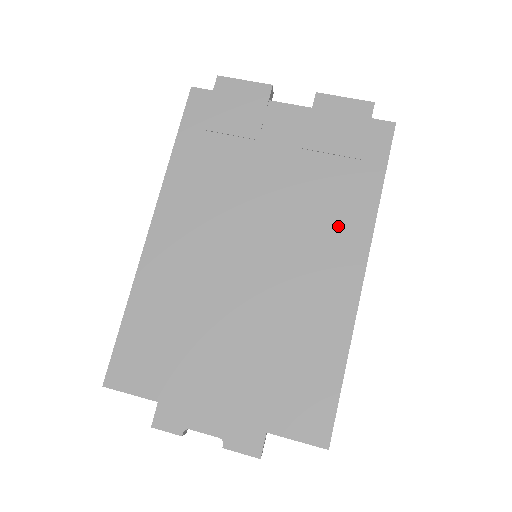
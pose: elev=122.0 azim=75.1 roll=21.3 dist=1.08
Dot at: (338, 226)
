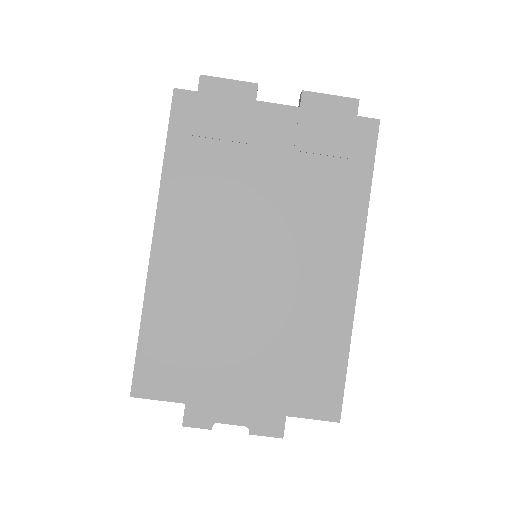
Dot at: (334, 226)
